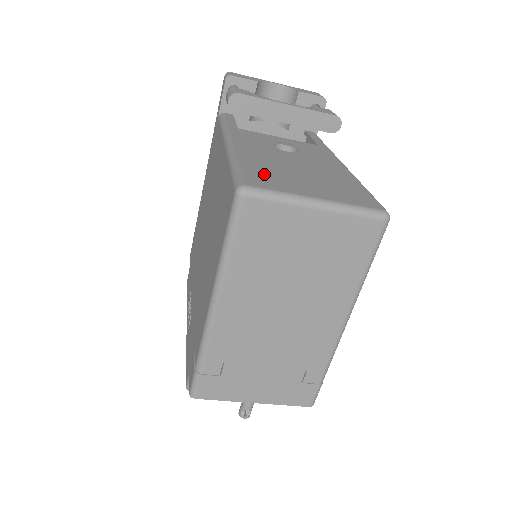
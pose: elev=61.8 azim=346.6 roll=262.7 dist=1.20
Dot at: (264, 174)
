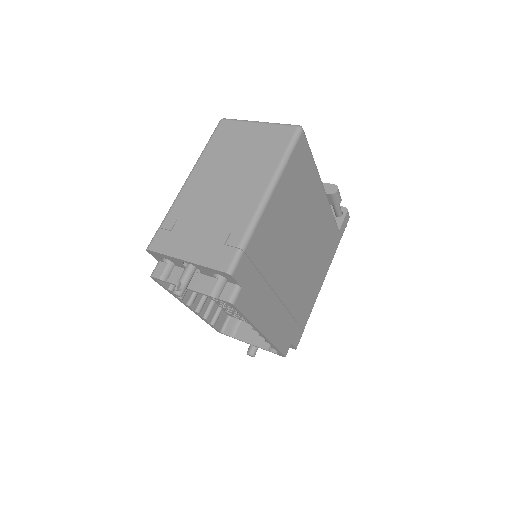
Dot at: occluded
